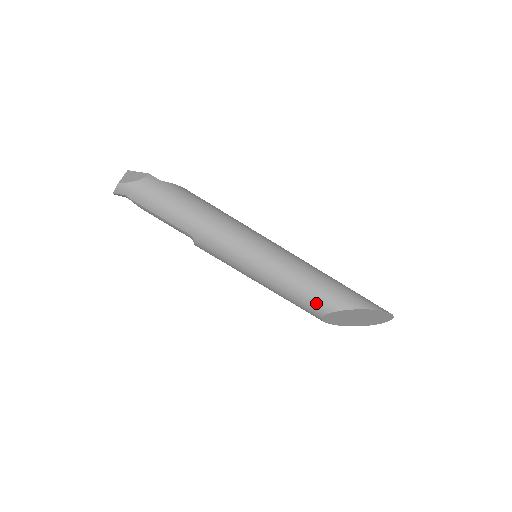
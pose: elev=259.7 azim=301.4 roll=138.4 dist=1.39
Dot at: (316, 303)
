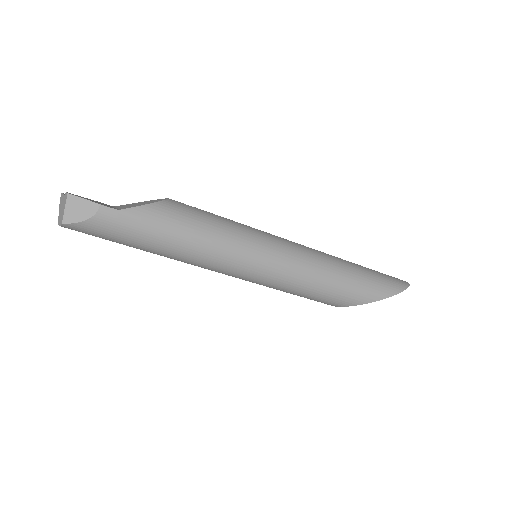
Dot at: (325, 302)
